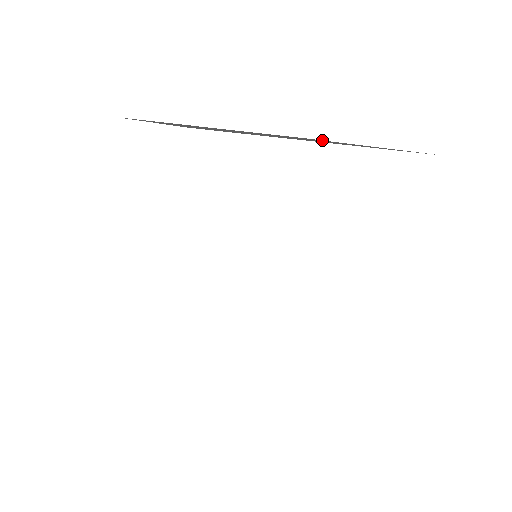
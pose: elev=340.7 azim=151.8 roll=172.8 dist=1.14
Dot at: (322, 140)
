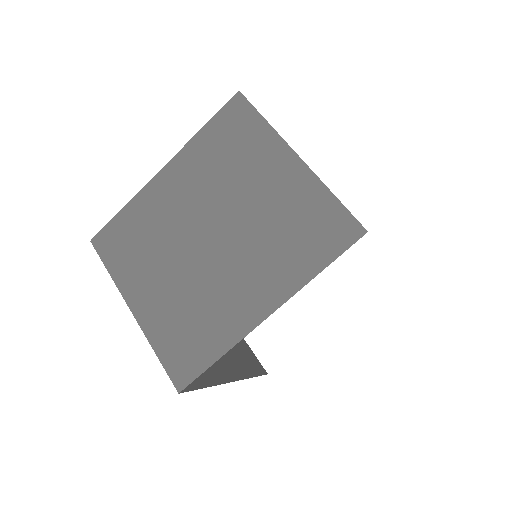
Dot at: (252, 120)
